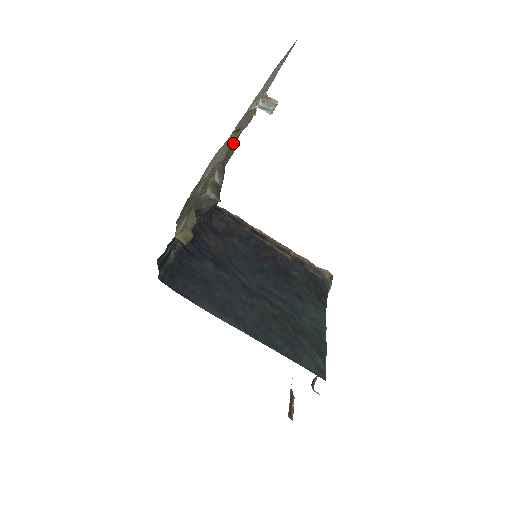
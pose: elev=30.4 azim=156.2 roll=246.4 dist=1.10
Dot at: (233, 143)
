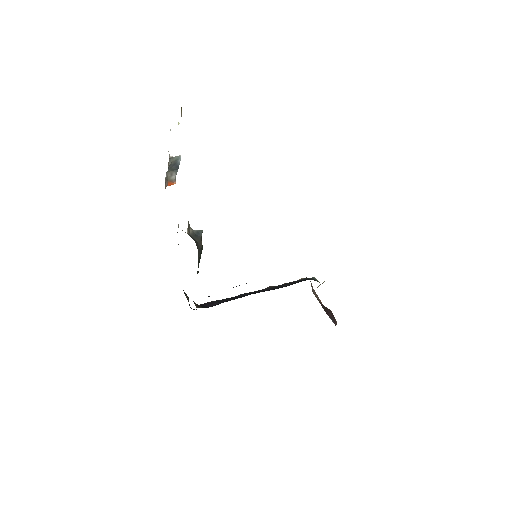
Dot at: occluded
